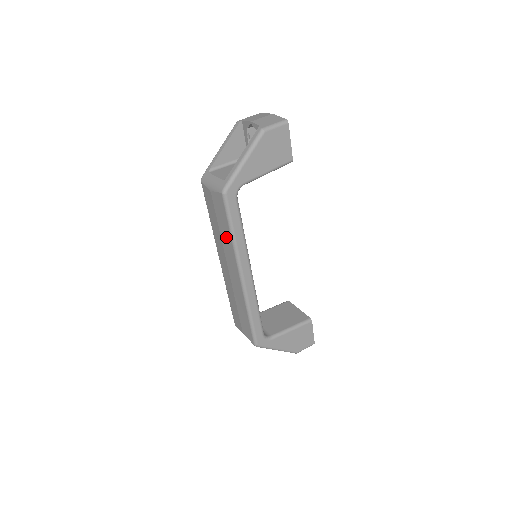
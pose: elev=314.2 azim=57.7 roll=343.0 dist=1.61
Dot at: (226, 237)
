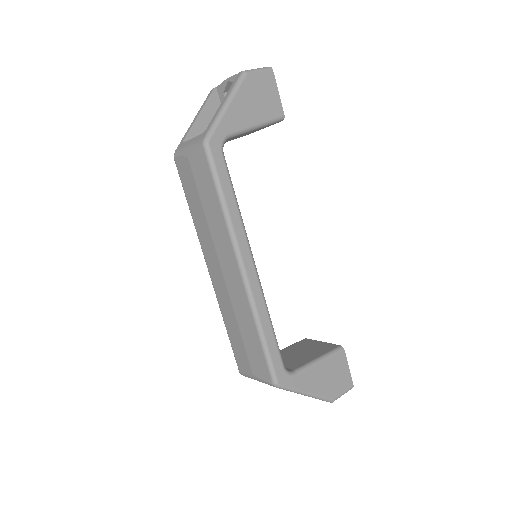
Dot at: (214, 215)
